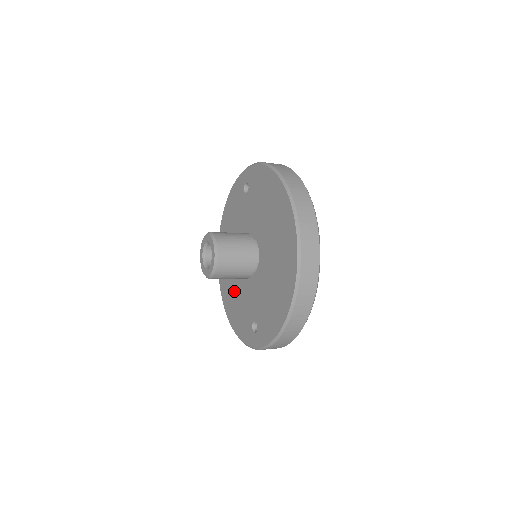
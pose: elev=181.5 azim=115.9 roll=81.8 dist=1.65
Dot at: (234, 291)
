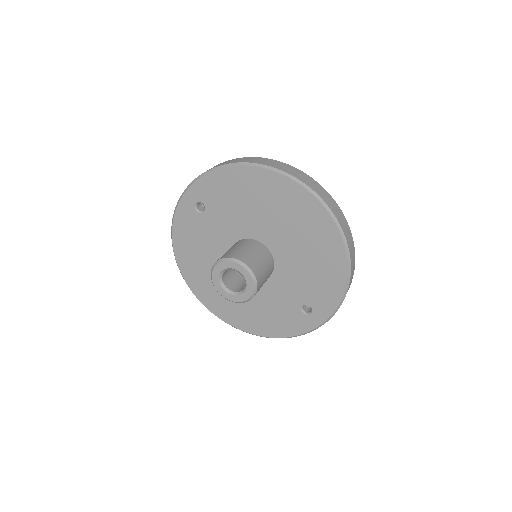
Dot at: (250, 306)
